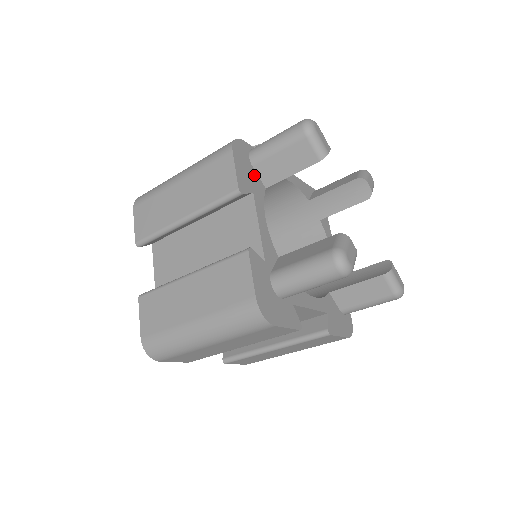
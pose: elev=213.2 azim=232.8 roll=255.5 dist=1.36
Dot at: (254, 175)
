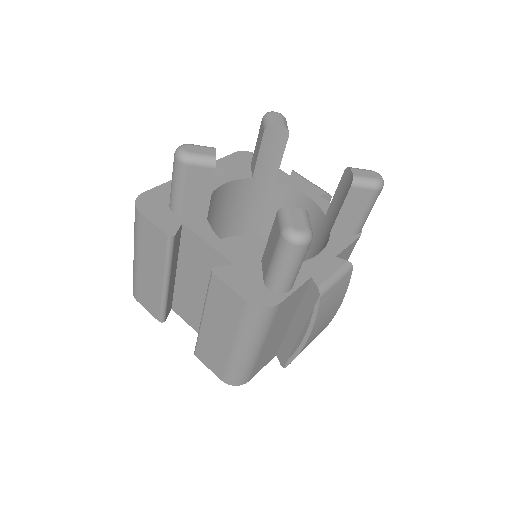
Dot at: (246, 168)
